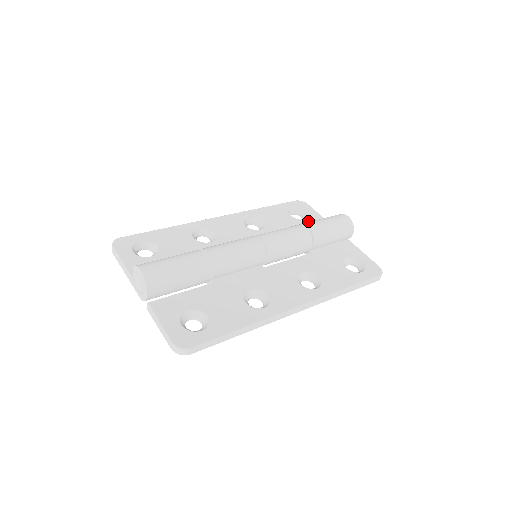
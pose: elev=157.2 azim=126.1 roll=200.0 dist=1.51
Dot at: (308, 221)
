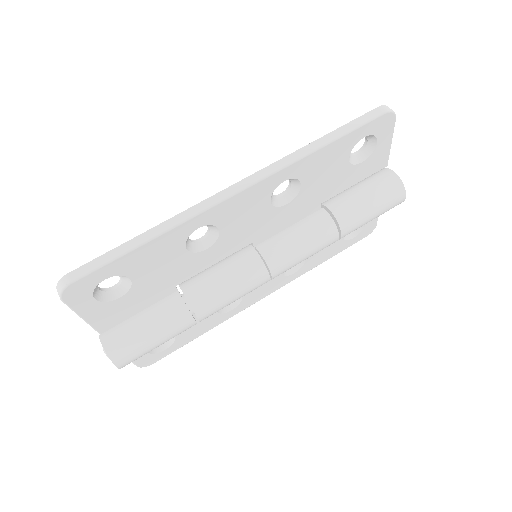
Dot at: (363, 166)
